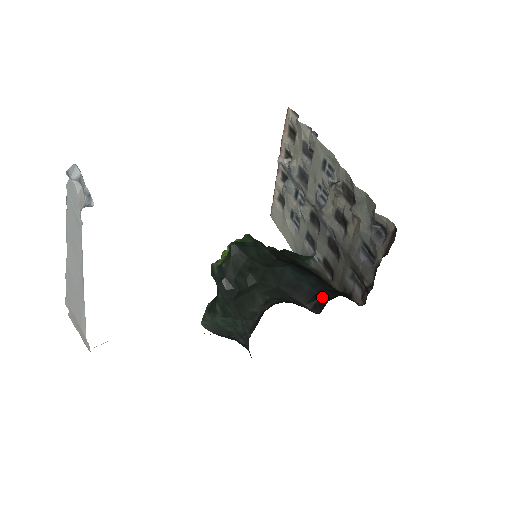
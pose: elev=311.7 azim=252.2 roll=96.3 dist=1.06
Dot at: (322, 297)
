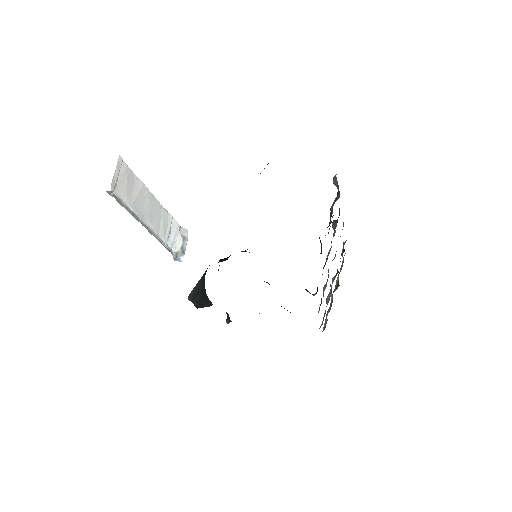
Dot at: occluded
